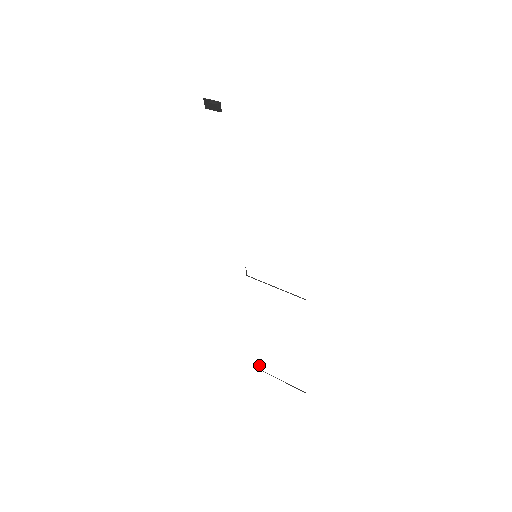
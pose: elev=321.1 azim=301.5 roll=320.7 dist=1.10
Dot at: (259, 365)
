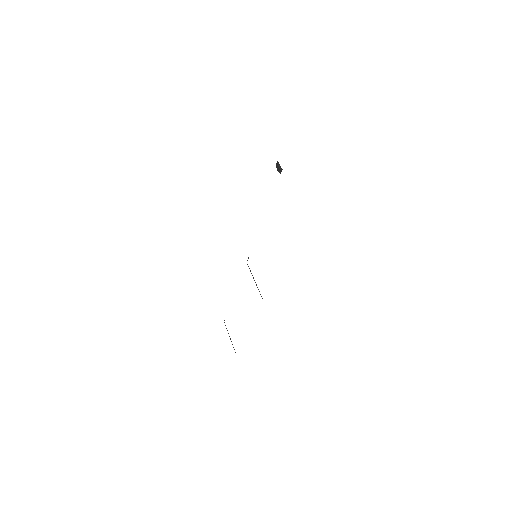
Dot at: occluded
